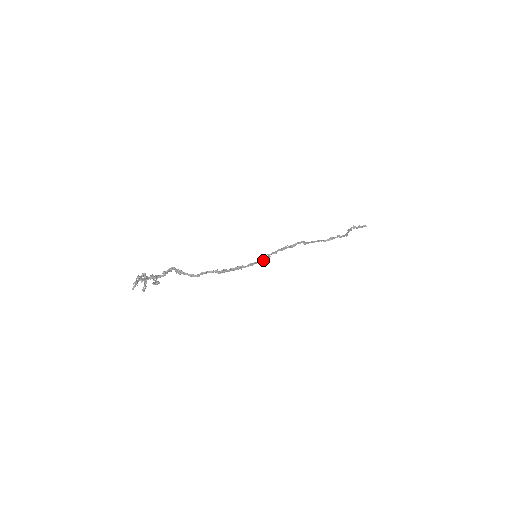
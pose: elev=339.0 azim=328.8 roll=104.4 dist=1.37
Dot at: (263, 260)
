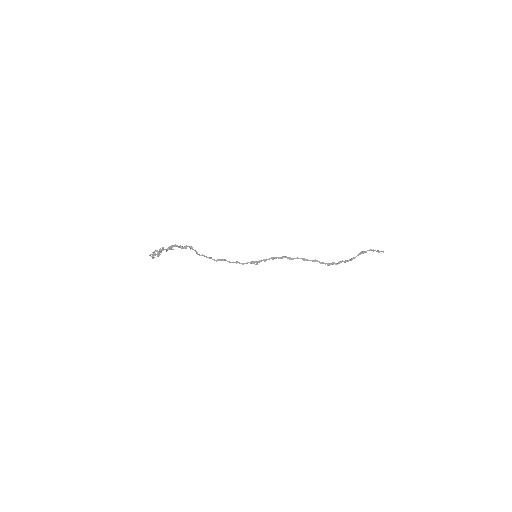
Dot at: (257, 264)
